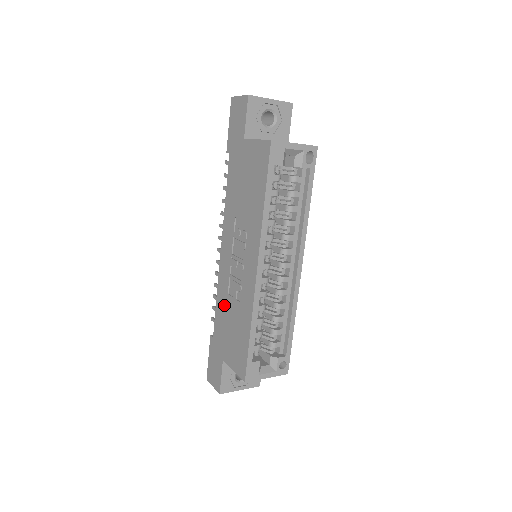
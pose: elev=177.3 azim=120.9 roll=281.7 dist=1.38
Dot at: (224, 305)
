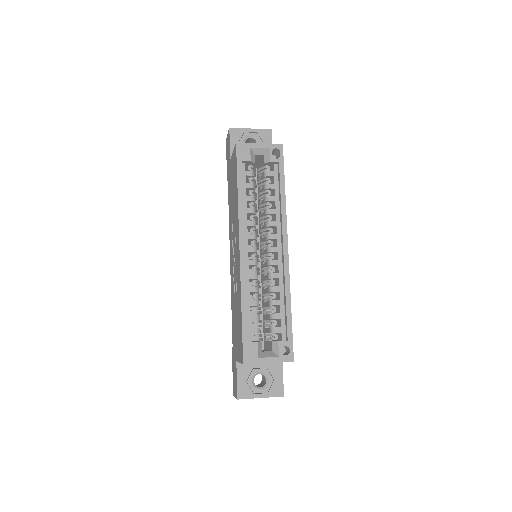
Dot at: (233, 306)
